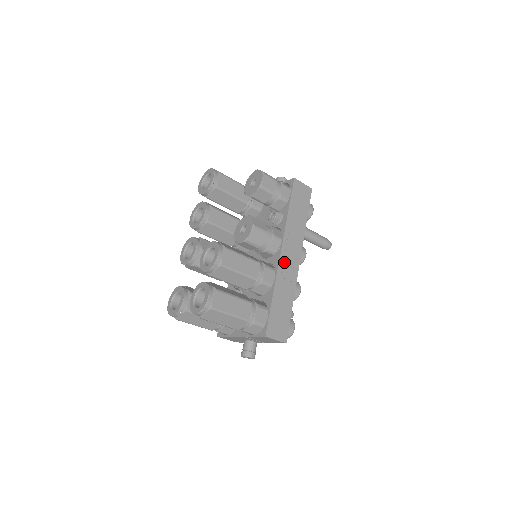
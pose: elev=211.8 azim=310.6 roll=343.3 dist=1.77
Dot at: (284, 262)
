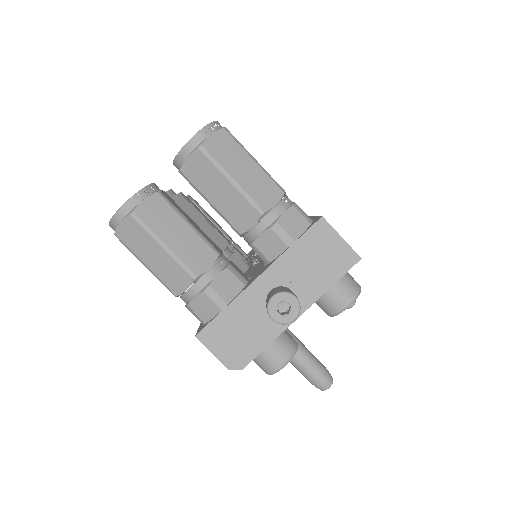
Dot at: occluded
